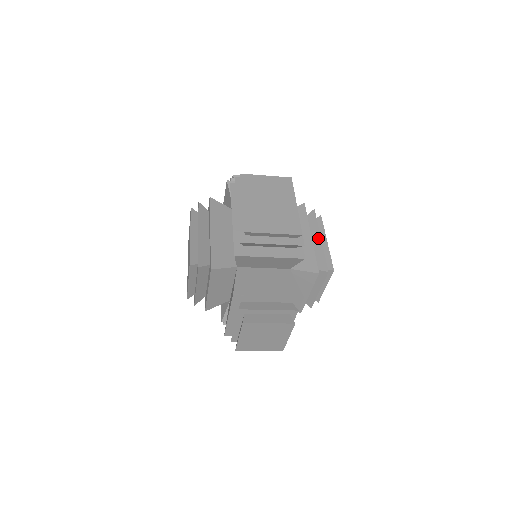
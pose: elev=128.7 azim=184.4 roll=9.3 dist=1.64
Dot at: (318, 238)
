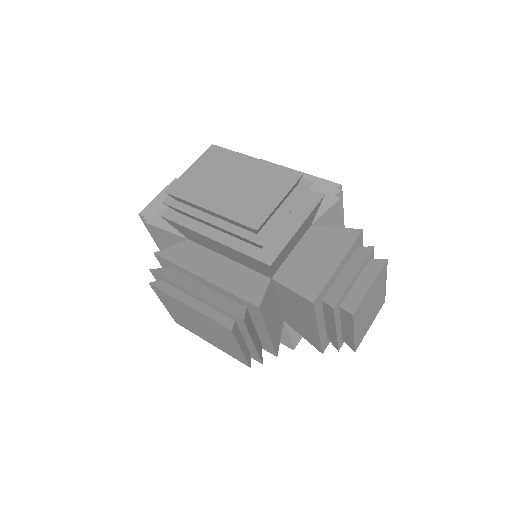
Dot at: occluded
